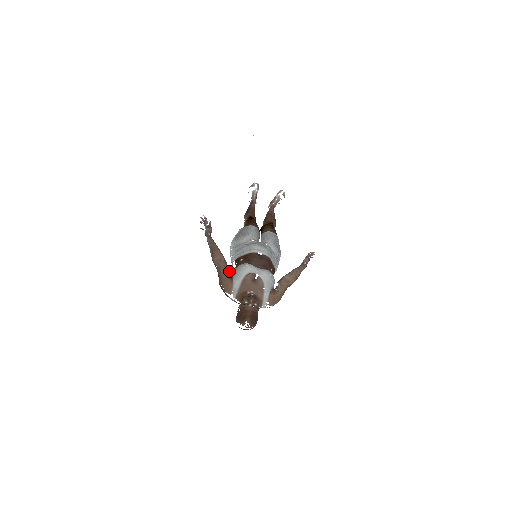
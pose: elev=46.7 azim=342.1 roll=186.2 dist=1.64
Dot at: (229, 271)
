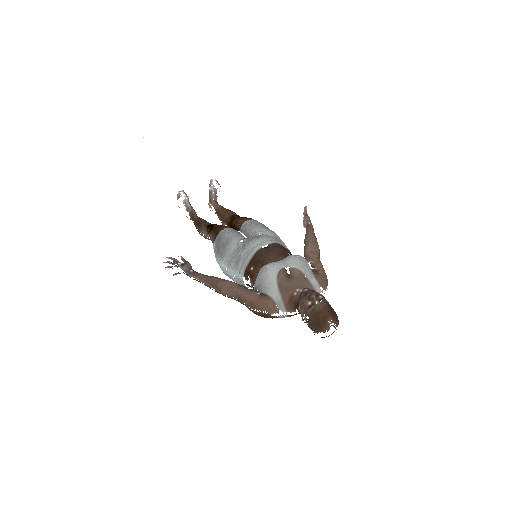
Dot at: (252, 290)
